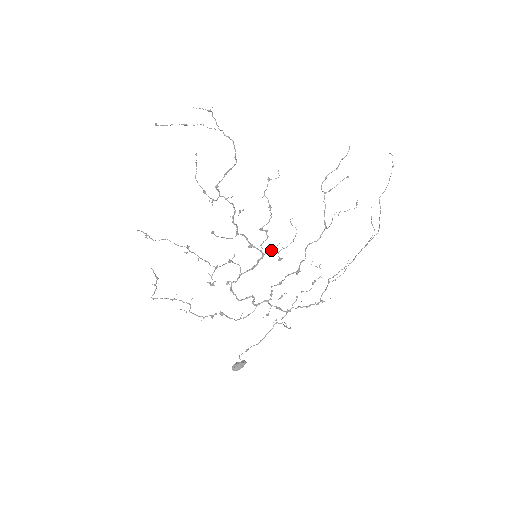
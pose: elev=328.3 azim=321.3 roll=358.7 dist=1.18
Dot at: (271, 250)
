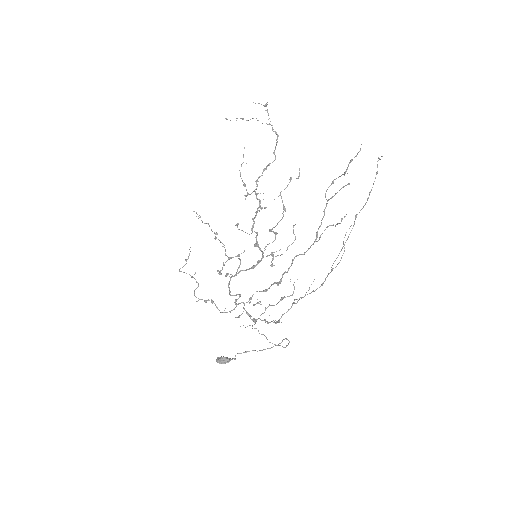
Dot at: (270, 254)
